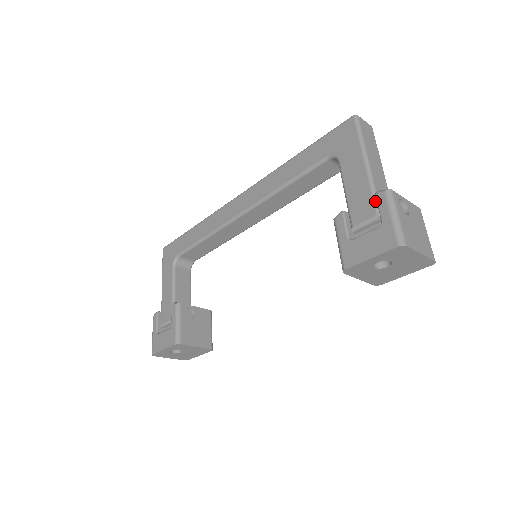
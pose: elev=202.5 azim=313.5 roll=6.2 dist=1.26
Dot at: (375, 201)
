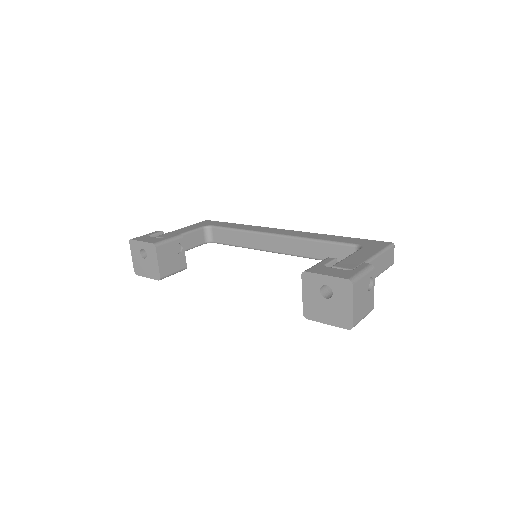
Dot at: occluded
